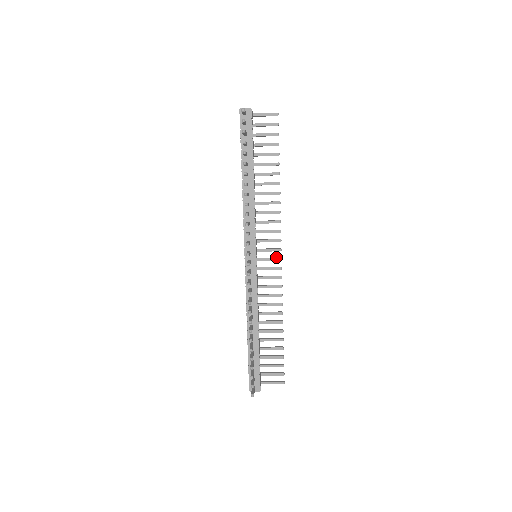
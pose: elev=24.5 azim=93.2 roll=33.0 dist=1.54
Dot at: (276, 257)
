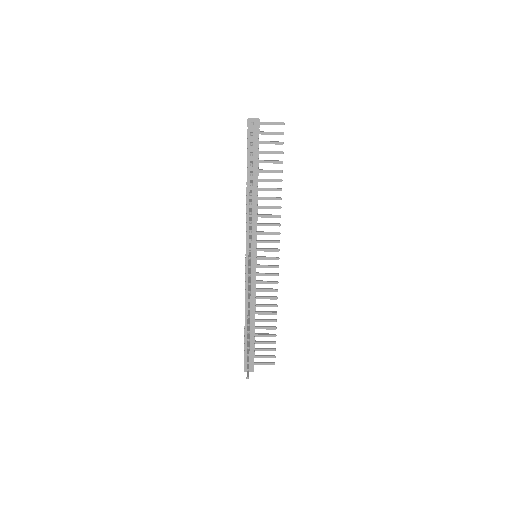
Dot at: occluded
